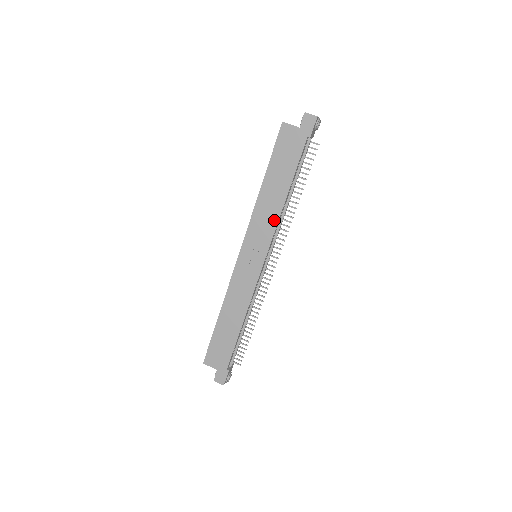
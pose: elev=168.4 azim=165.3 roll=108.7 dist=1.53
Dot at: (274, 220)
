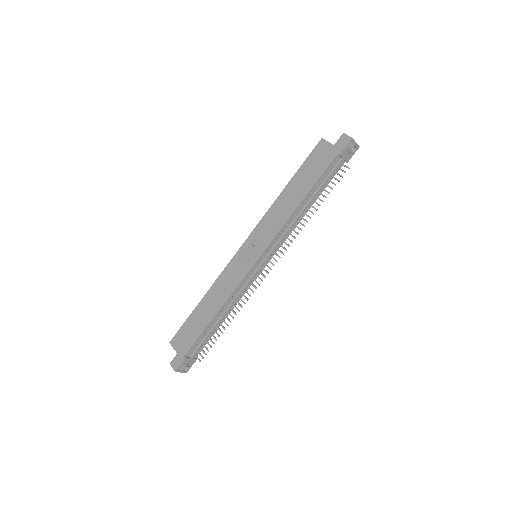
Dot at: (281, 223)
